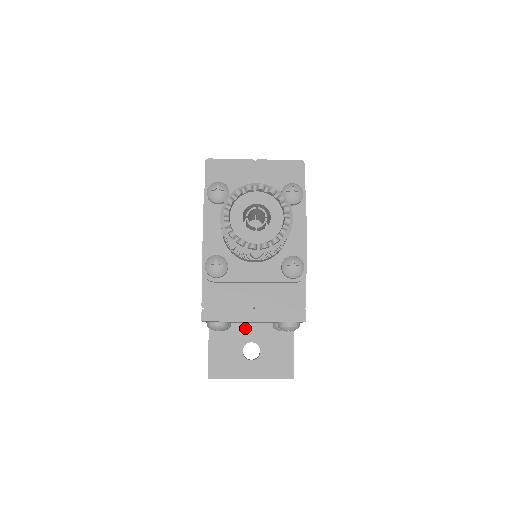
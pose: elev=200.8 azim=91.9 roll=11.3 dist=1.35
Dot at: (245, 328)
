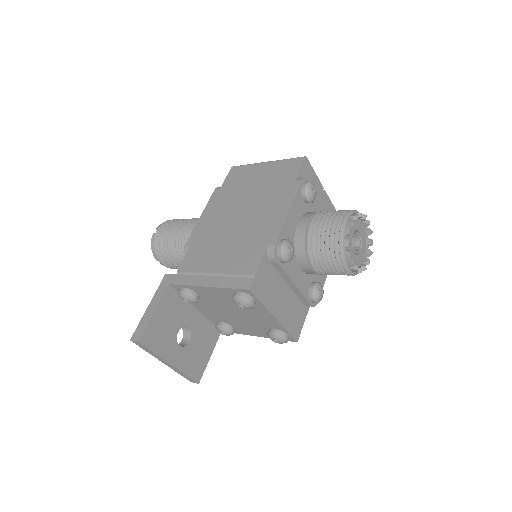
Dot at: (191, 310)
